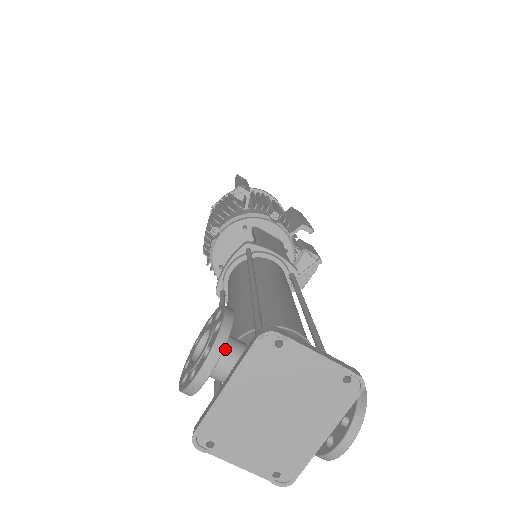
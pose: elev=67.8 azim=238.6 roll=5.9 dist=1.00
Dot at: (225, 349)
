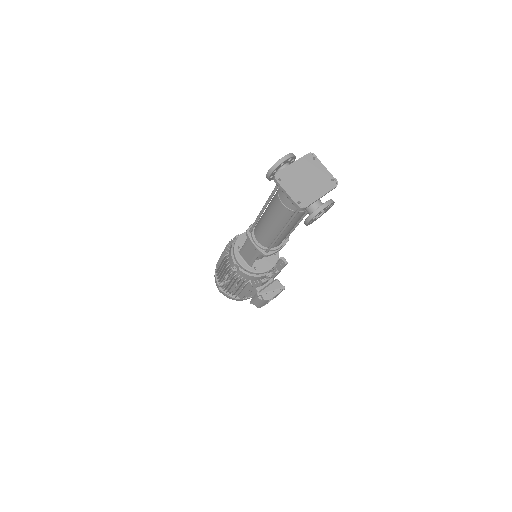
Dot at: occluded
